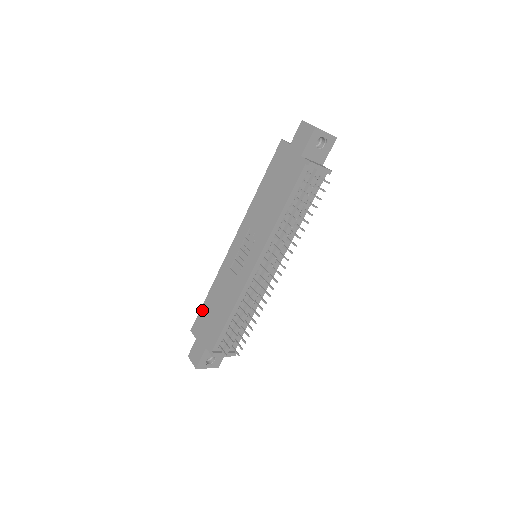
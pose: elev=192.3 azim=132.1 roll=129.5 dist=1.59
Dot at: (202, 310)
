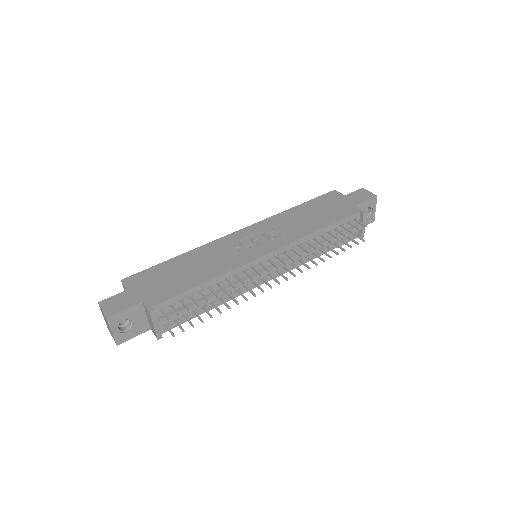
Dot at: (157, 267)
